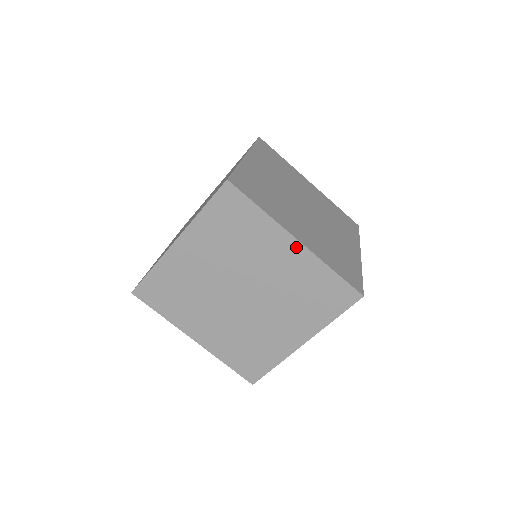
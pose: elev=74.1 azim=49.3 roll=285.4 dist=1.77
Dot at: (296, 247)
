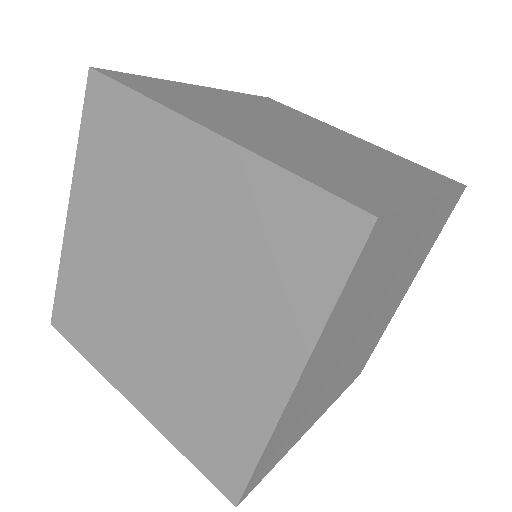
Dot at: (357, 139)
